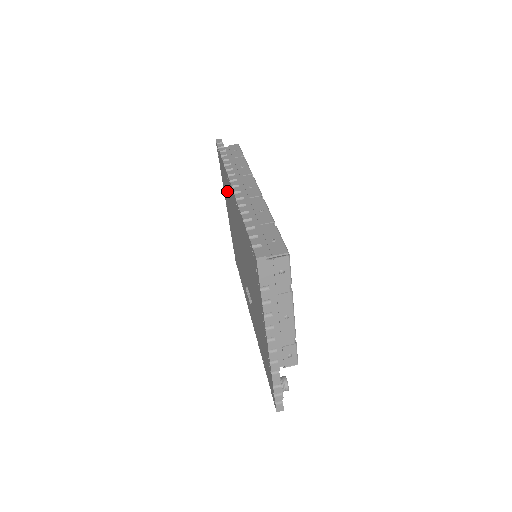
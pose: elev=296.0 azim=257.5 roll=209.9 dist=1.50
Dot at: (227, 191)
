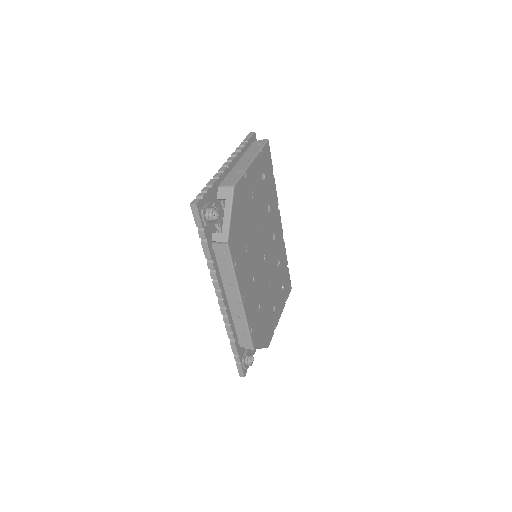
Dot at: occluded
